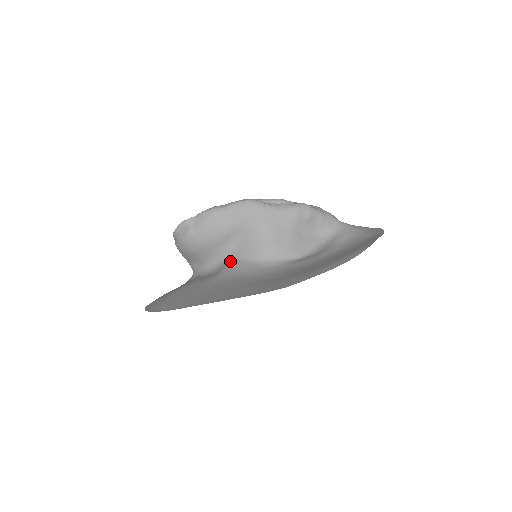
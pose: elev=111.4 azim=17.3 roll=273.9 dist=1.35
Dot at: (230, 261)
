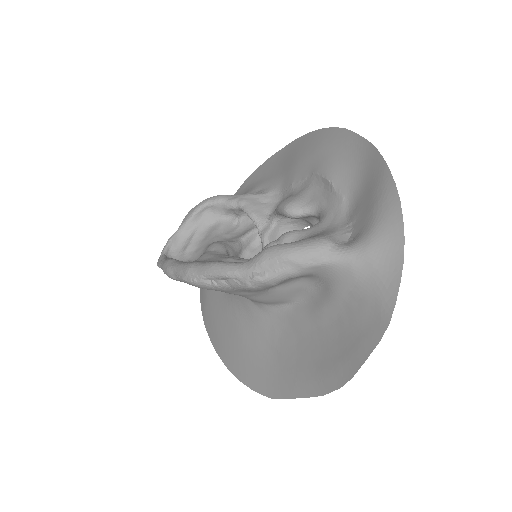
Dot at: occluded
